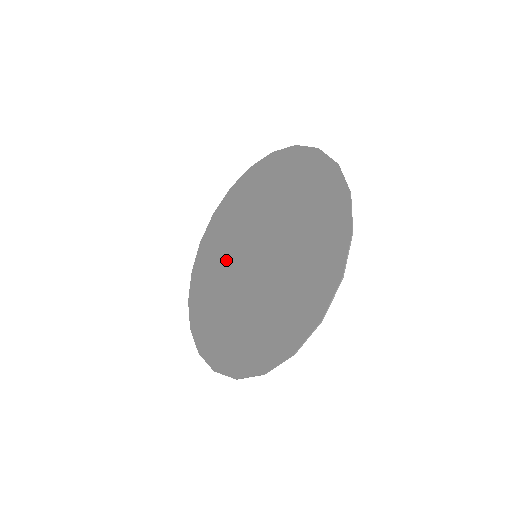
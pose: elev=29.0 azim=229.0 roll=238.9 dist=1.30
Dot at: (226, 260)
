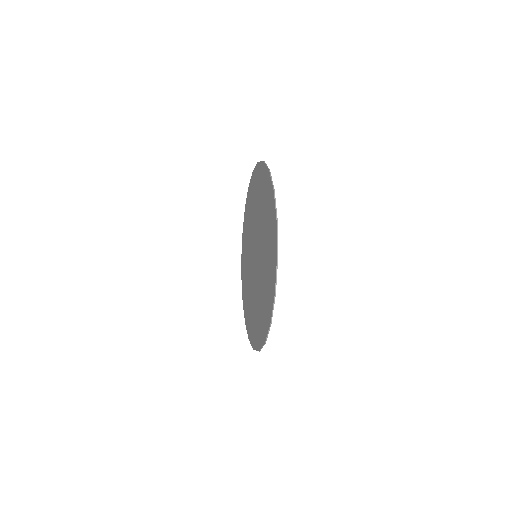
Dot at: (249, 265)
